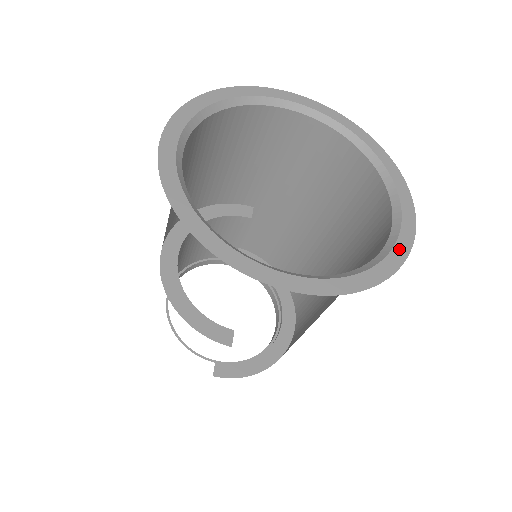
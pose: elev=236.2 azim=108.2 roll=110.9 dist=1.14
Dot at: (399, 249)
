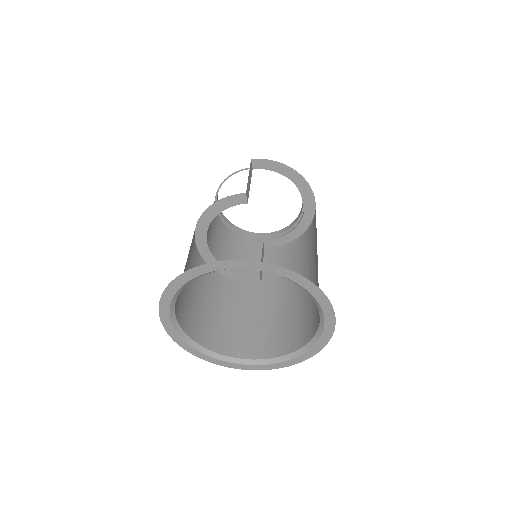
Dot at: (320, 343)
